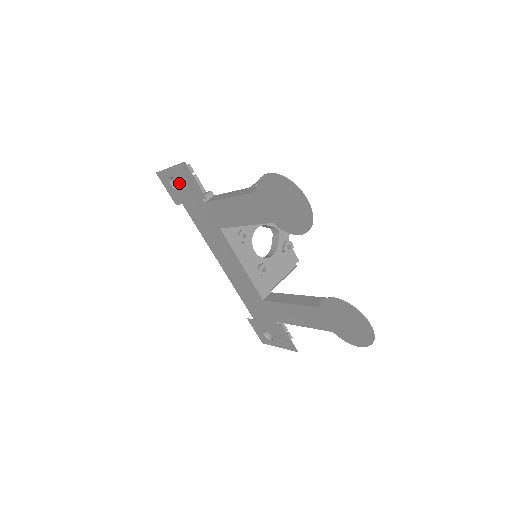
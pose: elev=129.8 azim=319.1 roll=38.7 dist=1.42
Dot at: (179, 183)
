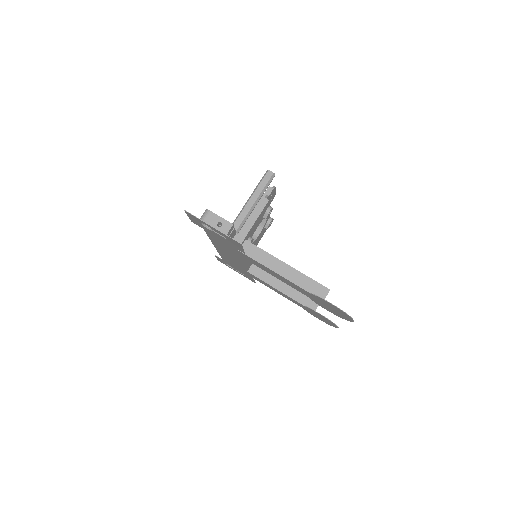
Dot at: (214, 231)
